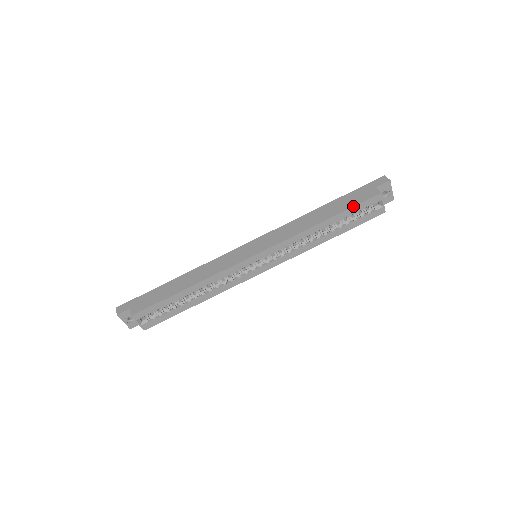
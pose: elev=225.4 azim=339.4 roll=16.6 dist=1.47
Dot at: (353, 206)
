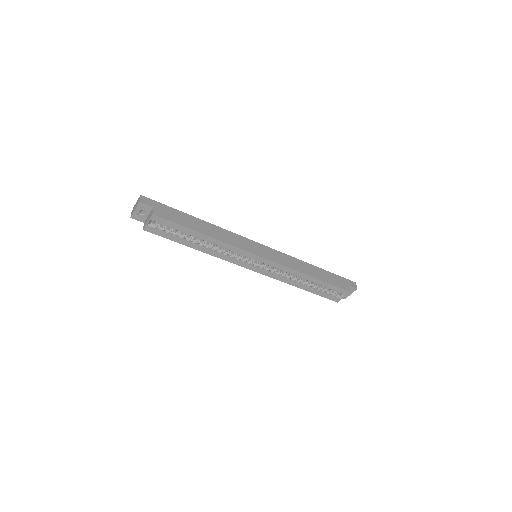
Dot at: (333, 284)
